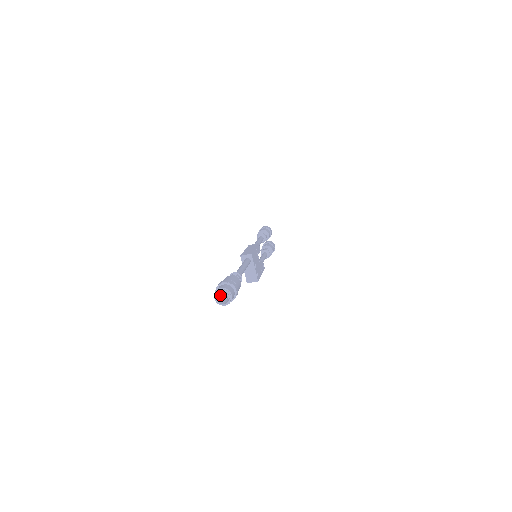
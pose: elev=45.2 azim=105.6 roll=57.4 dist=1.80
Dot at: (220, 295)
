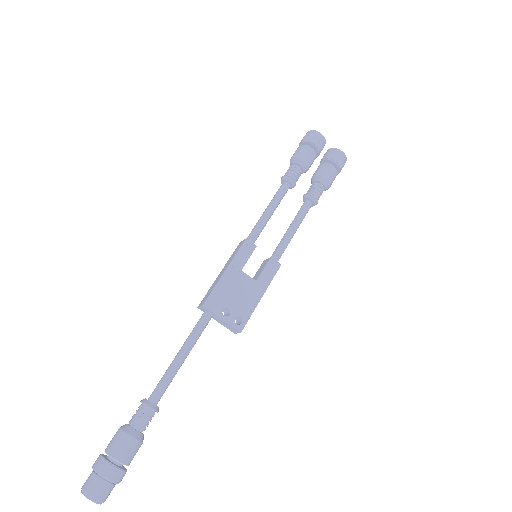
Dot at: occluded
